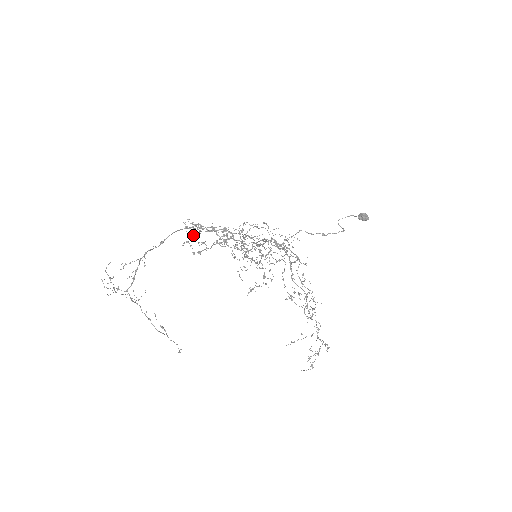
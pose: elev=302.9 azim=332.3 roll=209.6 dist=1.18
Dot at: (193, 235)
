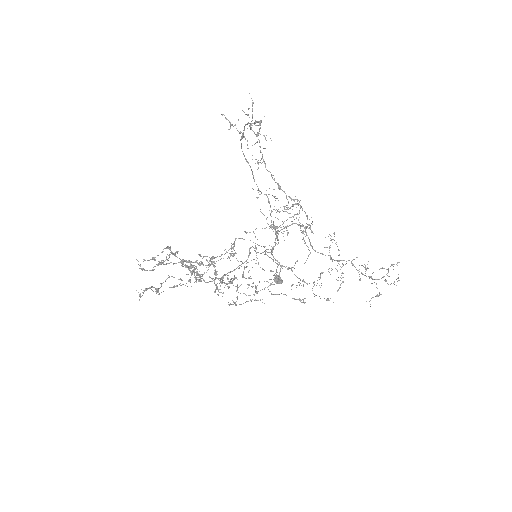
Dot at: (140, 295)
